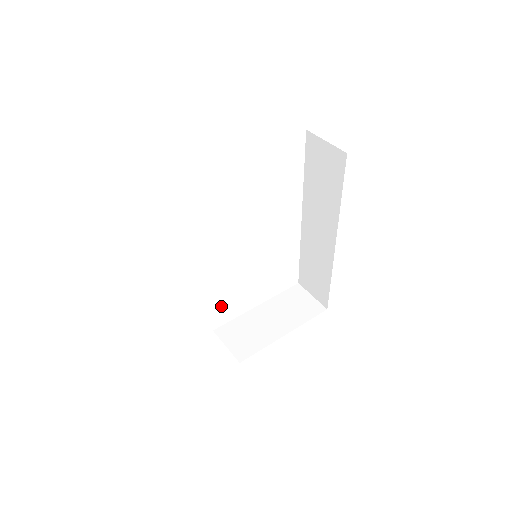
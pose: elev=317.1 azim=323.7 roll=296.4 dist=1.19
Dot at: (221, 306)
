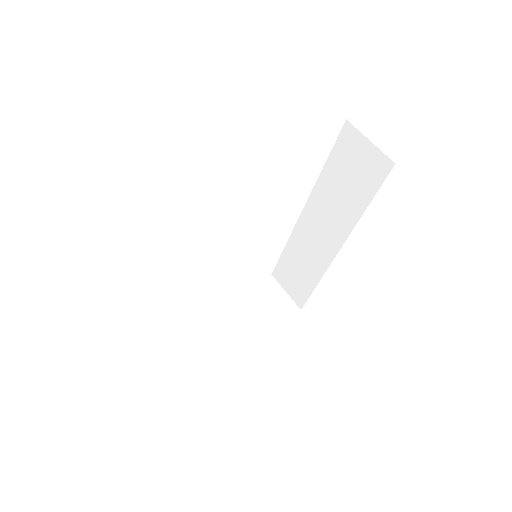
Dot at: (213, 315)
